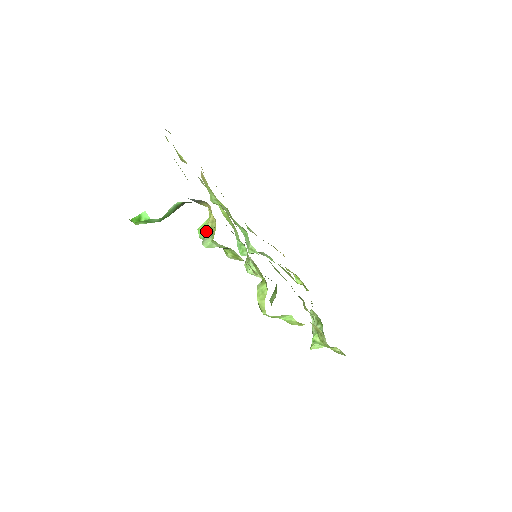
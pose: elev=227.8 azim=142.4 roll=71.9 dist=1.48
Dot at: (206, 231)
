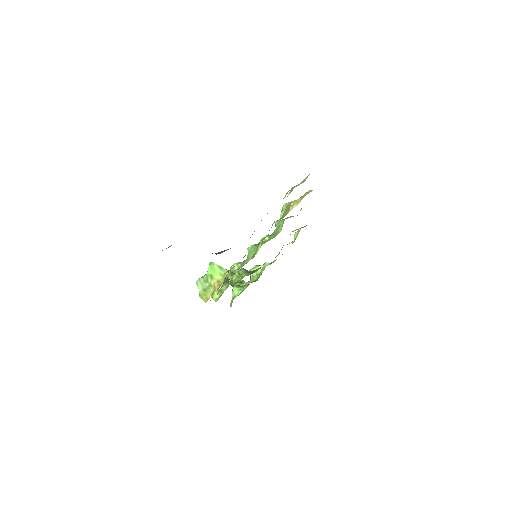
Dot at: (209, 278)
